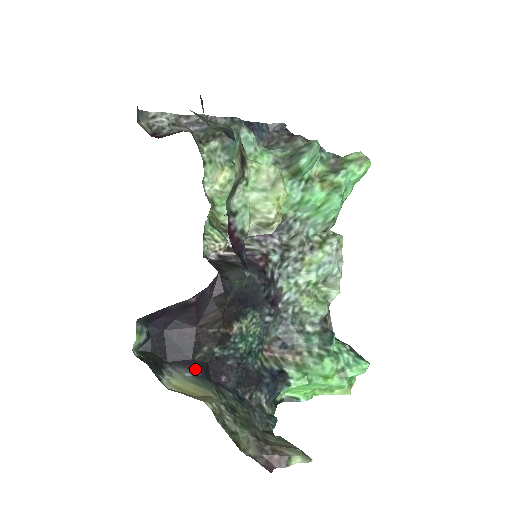
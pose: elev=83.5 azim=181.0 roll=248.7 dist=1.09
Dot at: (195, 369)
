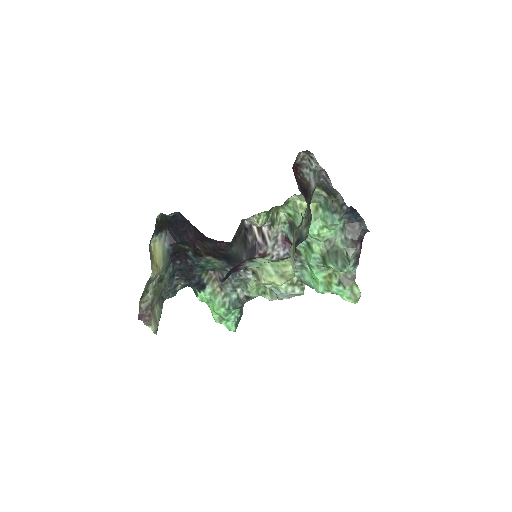
Dot at: (172, 248)
